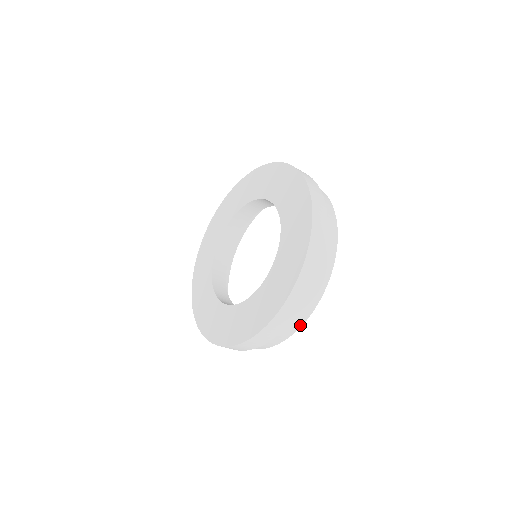
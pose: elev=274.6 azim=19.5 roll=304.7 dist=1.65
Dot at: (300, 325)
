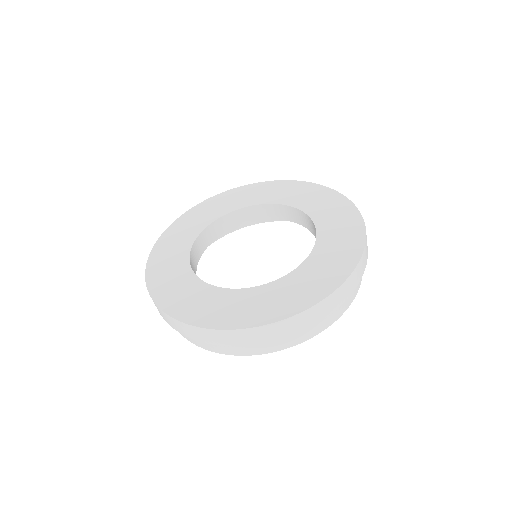
Dot at: (199, 345)
